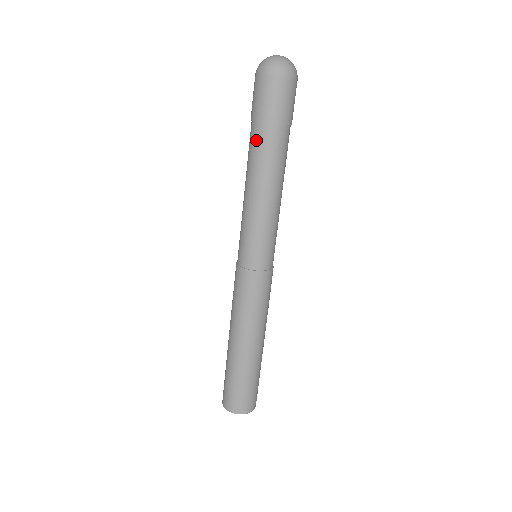
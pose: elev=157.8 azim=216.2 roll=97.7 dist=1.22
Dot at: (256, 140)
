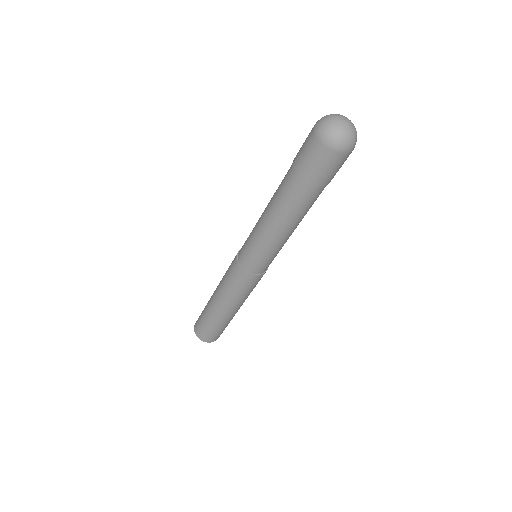
Dot at: (285, 178)
